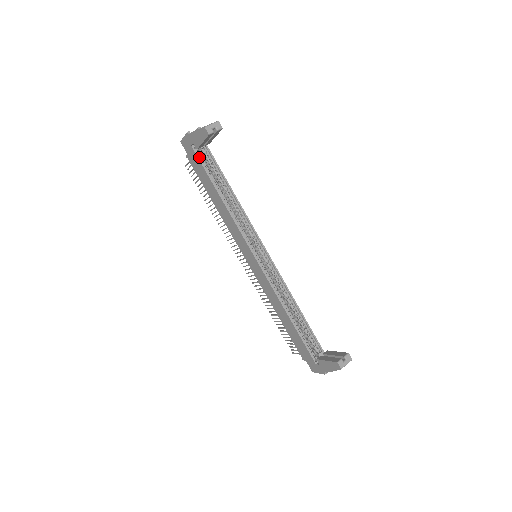
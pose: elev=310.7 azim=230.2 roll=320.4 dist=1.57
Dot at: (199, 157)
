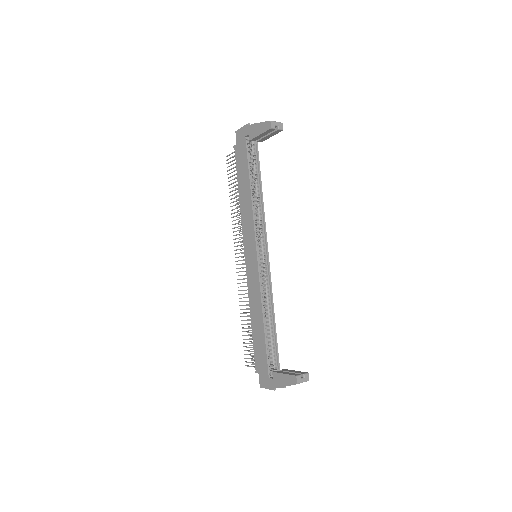
Dot at: (248, 149)
